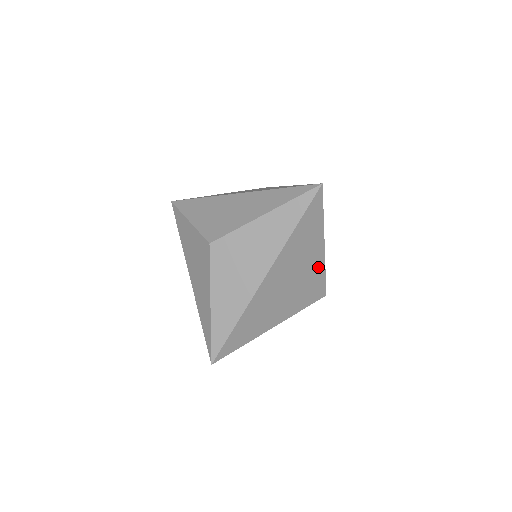
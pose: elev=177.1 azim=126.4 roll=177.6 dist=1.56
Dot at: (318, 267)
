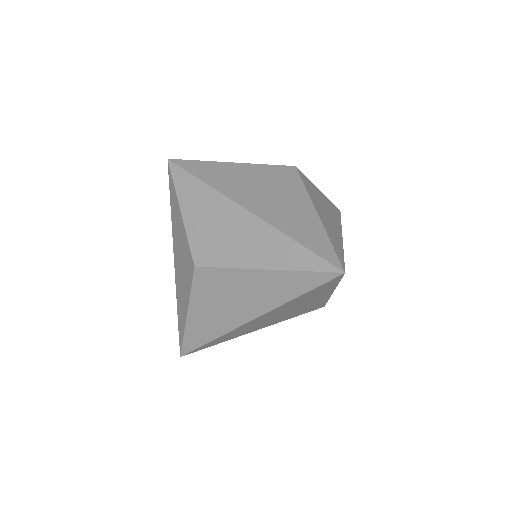
Dot at: (320, 301)
